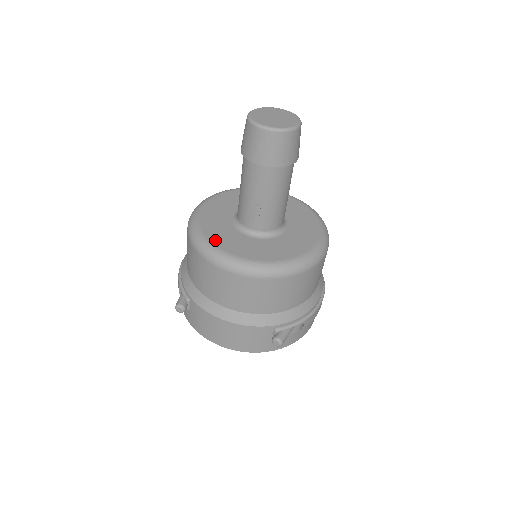
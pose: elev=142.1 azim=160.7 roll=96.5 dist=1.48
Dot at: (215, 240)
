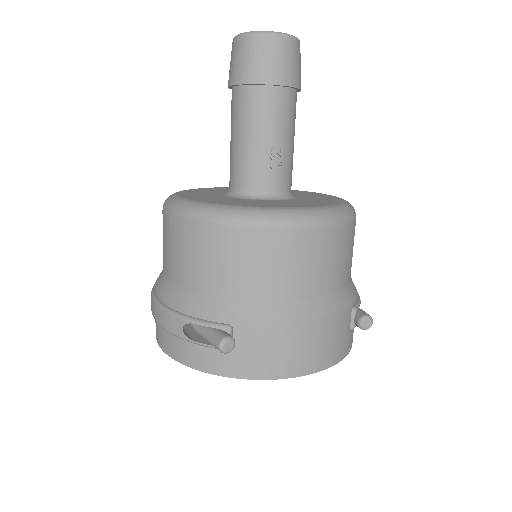
Dot at: (253, 205)
